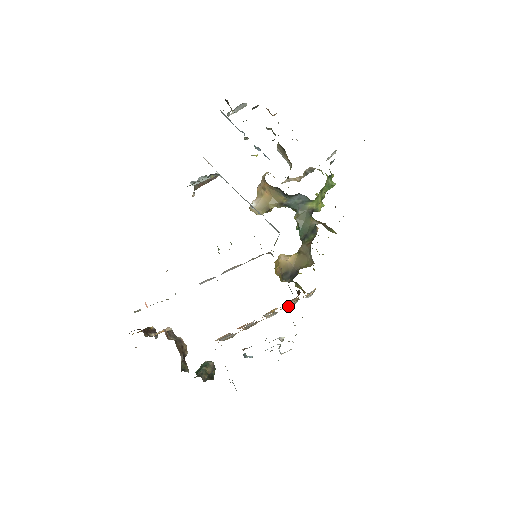
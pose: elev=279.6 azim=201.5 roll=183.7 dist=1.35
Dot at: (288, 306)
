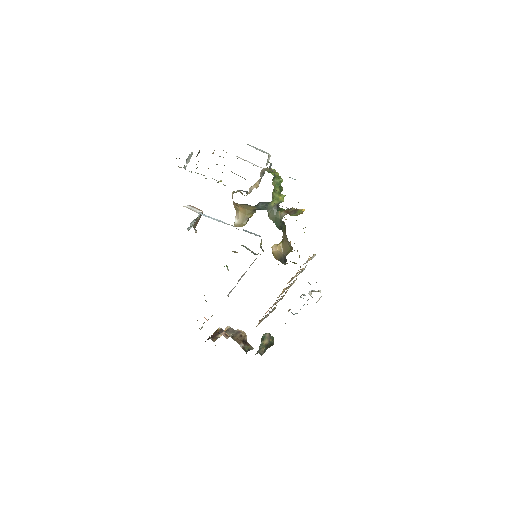
Dot at: (303, 270)
